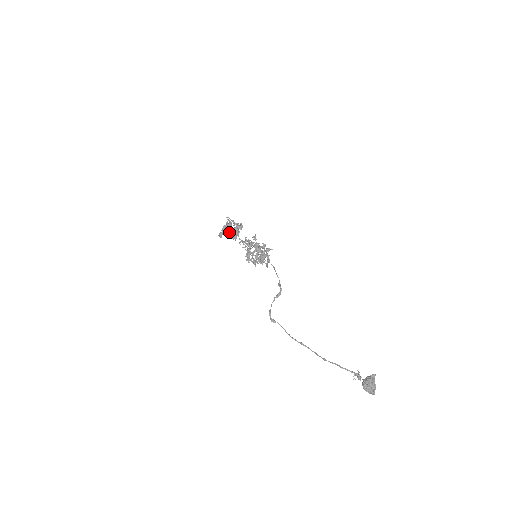
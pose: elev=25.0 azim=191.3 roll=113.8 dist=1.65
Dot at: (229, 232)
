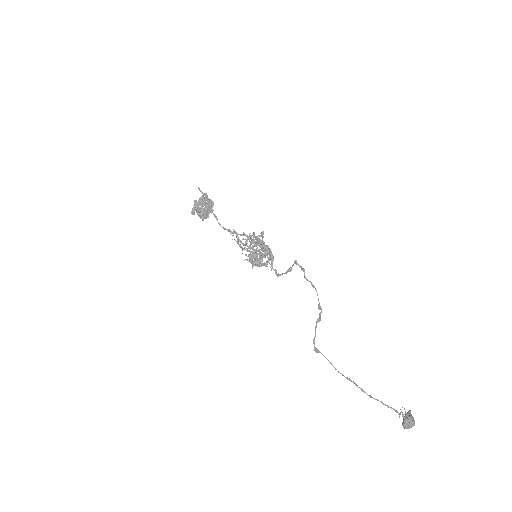
Dot at: (200, 208)
